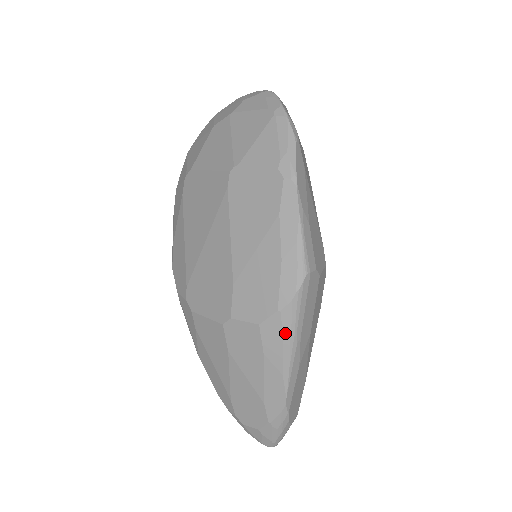
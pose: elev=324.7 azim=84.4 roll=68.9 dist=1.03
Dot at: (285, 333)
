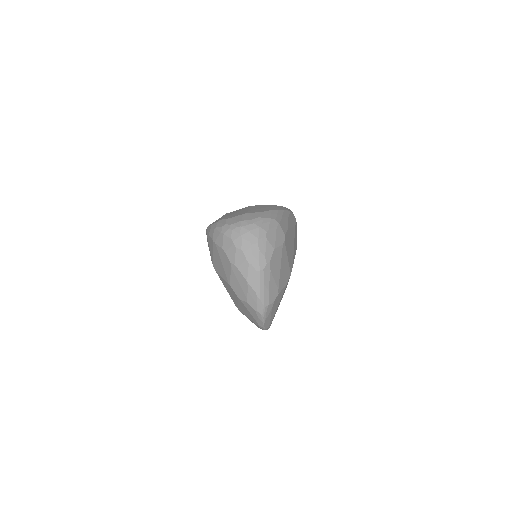
Dot at: occluded
